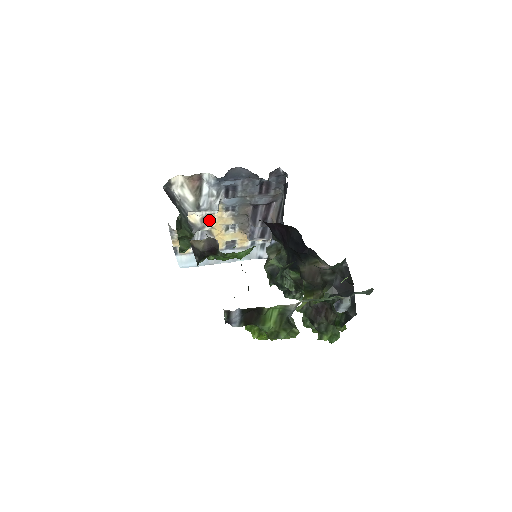
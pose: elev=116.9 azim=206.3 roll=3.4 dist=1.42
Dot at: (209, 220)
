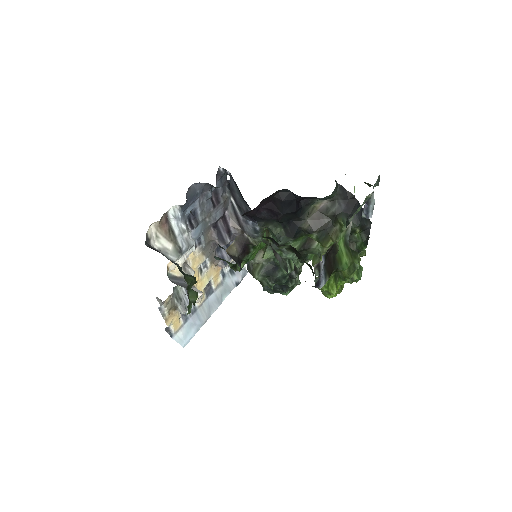
Dot at: (188, 267)
